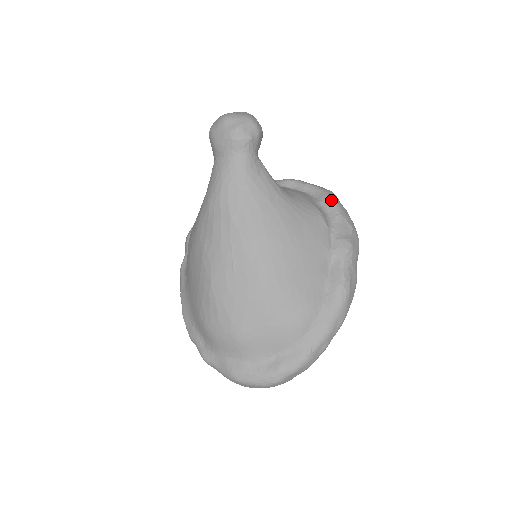
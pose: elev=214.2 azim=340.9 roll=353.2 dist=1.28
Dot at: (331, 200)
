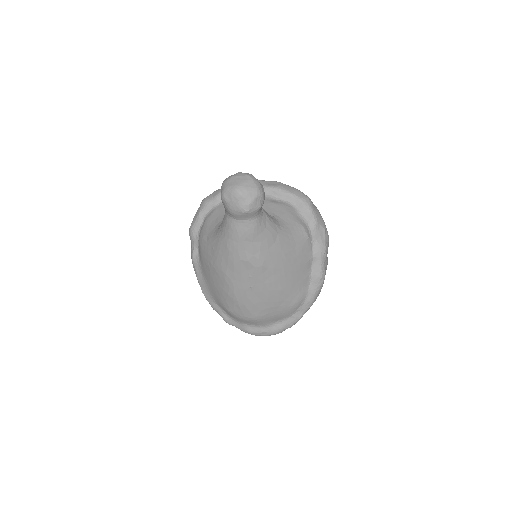
Dot at: (309, 212)
